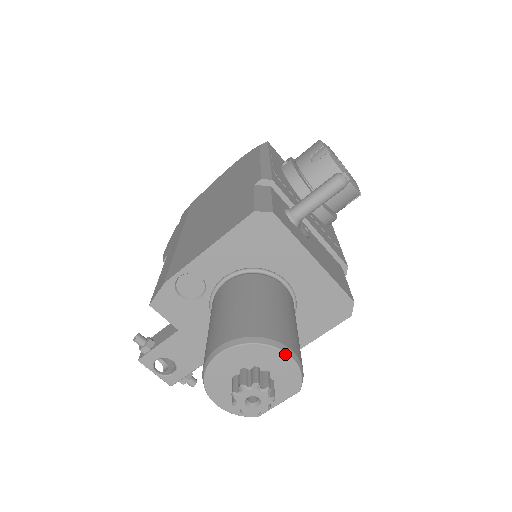
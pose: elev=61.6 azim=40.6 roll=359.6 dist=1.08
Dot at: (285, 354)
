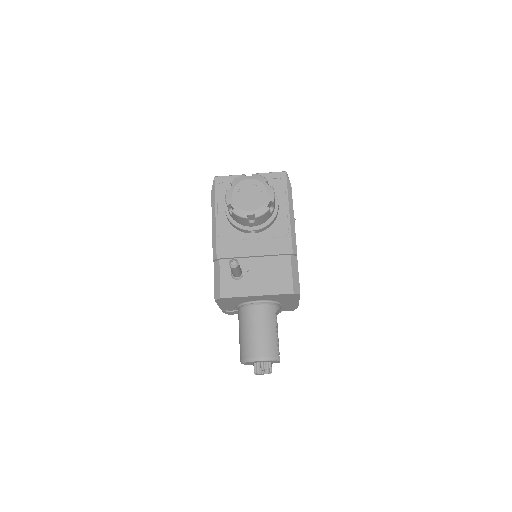
Dot at: (258, 361)
